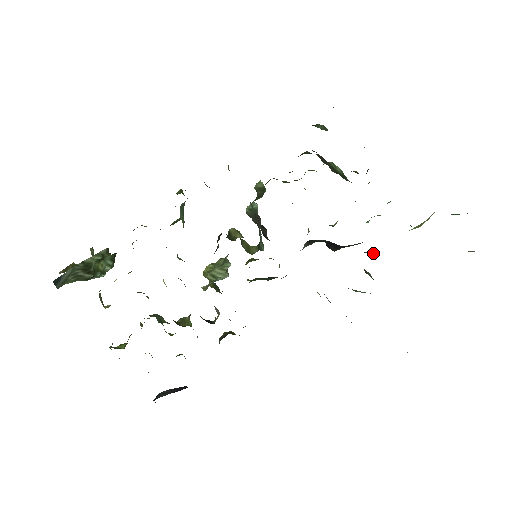
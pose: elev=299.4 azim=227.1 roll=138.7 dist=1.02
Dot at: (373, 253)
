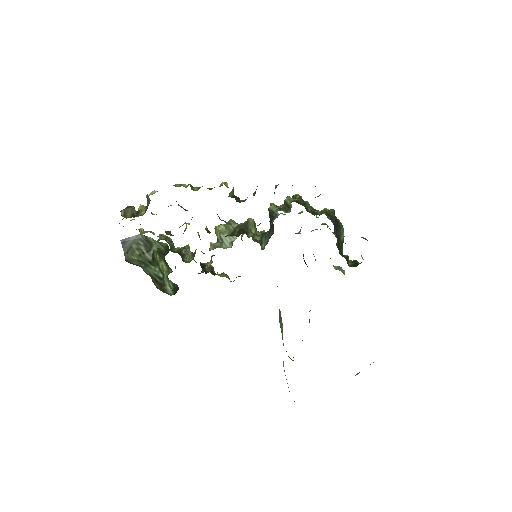
Dot at: occluded
